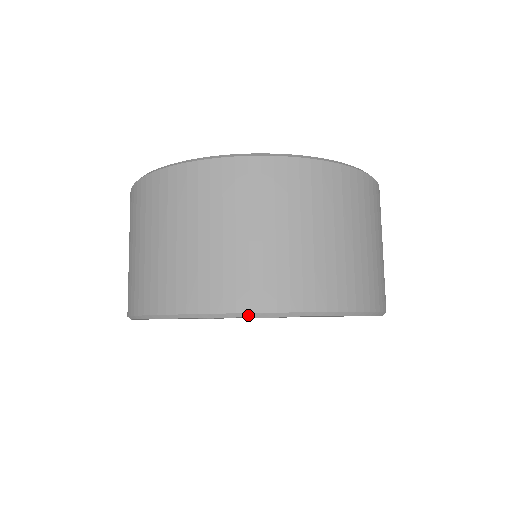
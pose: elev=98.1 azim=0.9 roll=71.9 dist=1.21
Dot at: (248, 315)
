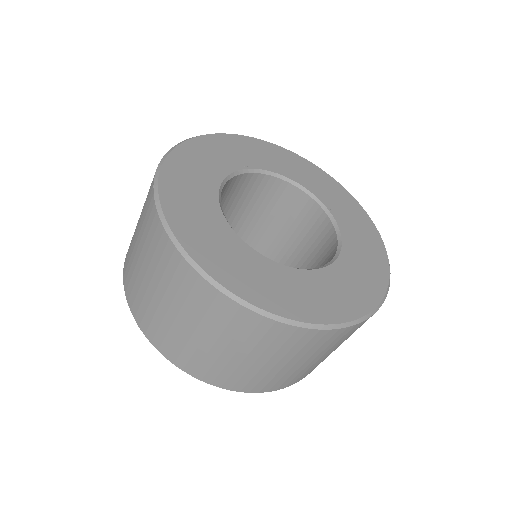
Dot at: (256, 392)
